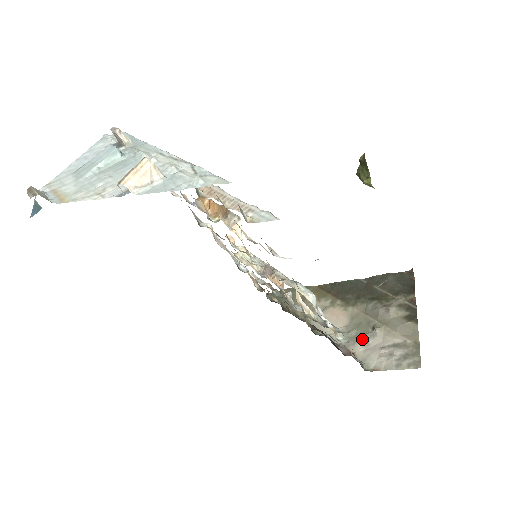
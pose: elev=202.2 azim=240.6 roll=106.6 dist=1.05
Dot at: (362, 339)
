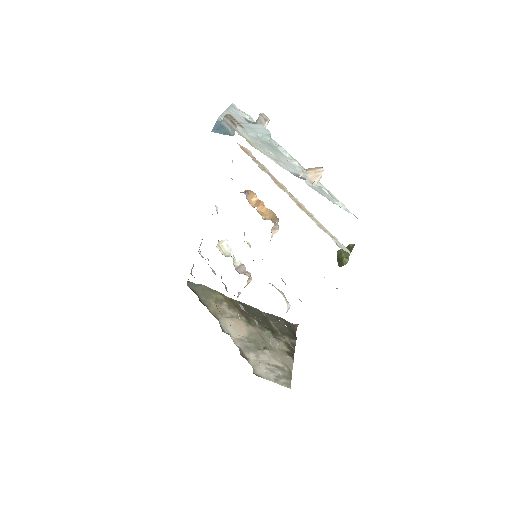
Dot at: (256, 351)
